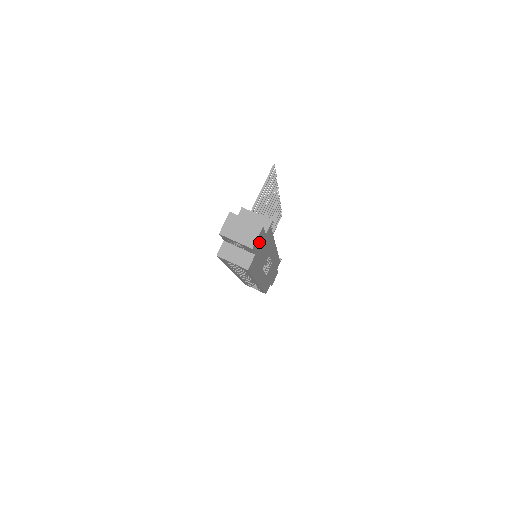
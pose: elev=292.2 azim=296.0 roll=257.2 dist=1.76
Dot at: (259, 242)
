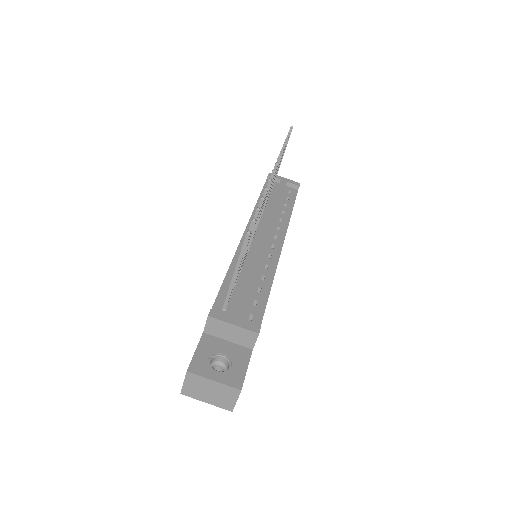
Dot at: occluded
